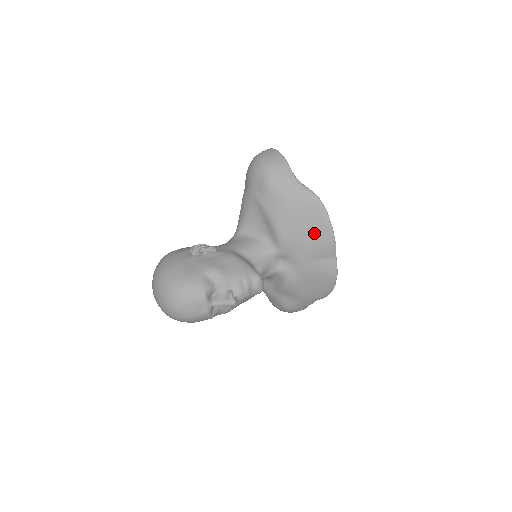
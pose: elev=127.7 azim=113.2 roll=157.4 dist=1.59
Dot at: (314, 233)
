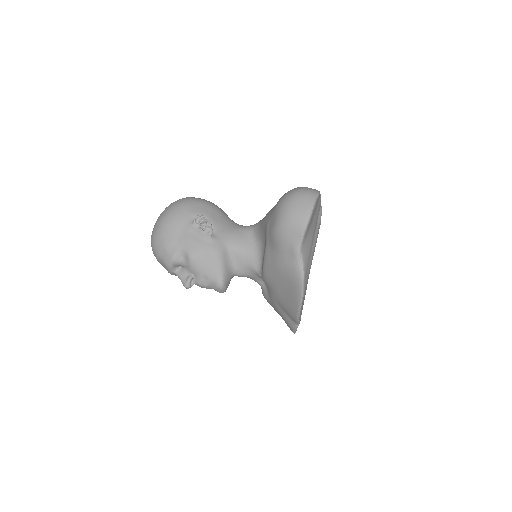
Dot at: (286, 298)
